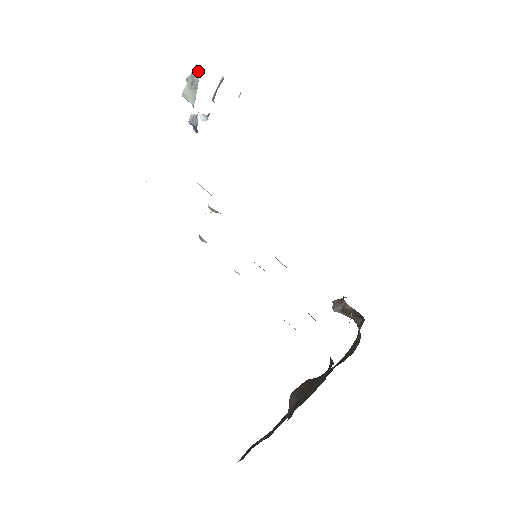
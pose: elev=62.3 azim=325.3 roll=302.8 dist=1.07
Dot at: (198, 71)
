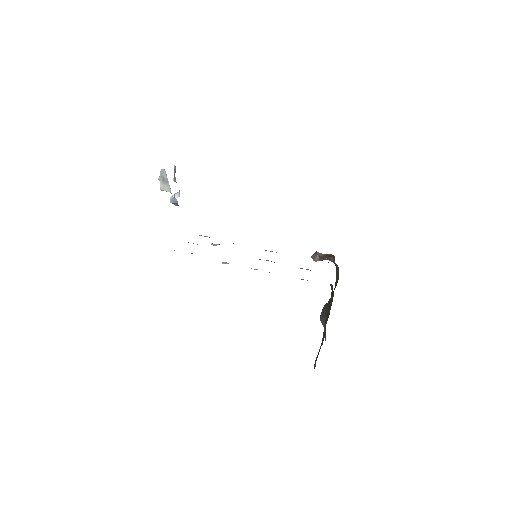
Dot at: (164, 172)
